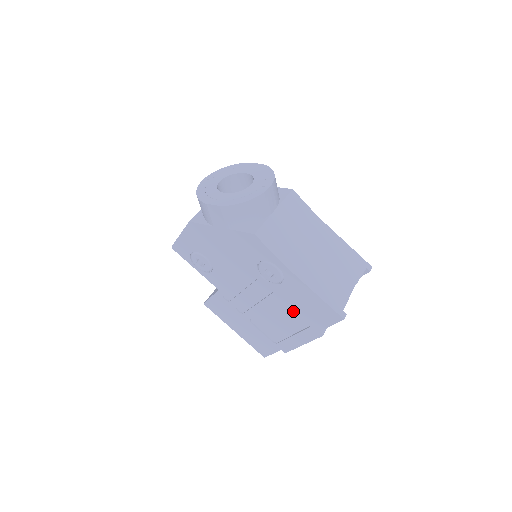
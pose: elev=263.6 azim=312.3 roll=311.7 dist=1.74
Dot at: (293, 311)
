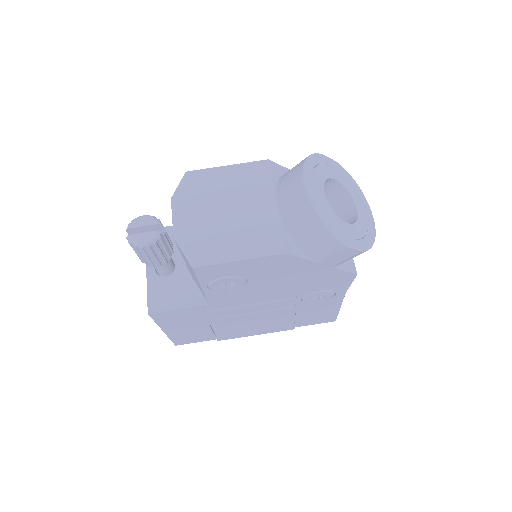
Dot at: (288, 317)
